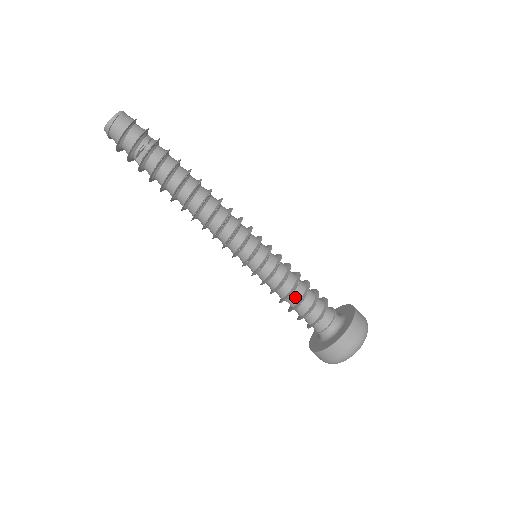
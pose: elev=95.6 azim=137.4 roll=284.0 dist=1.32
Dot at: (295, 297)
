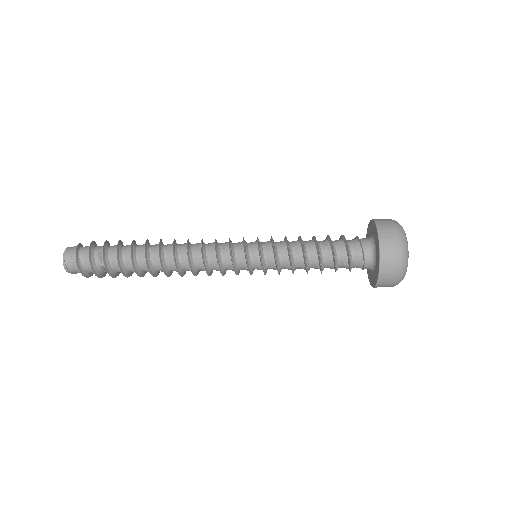
Dot at: (314, 267)
